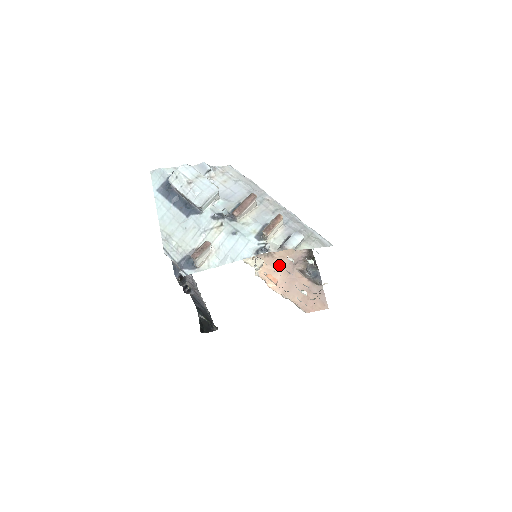
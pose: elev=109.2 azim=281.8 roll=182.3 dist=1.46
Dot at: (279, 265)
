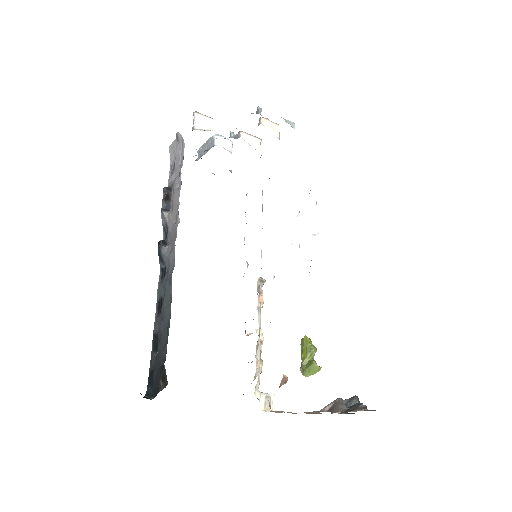
Dot at: occluded
